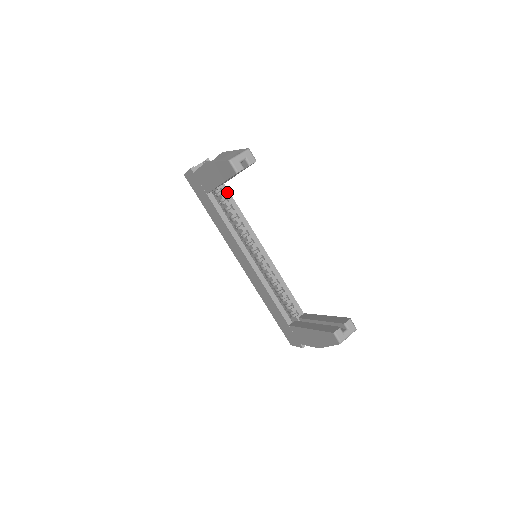
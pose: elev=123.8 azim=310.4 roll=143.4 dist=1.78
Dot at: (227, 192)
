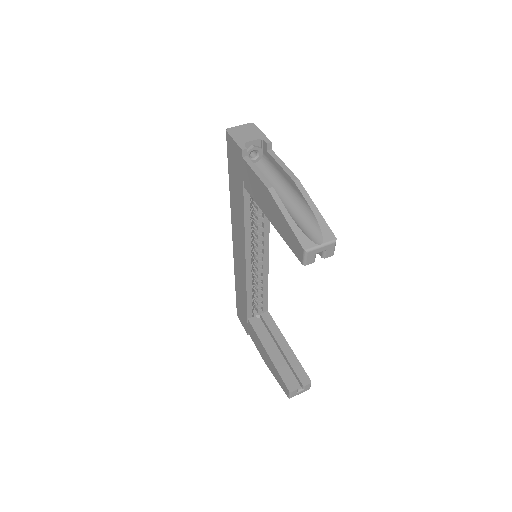
Dot at: occluded
